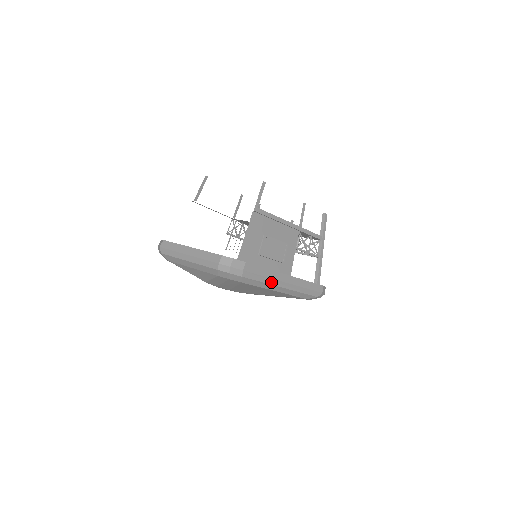
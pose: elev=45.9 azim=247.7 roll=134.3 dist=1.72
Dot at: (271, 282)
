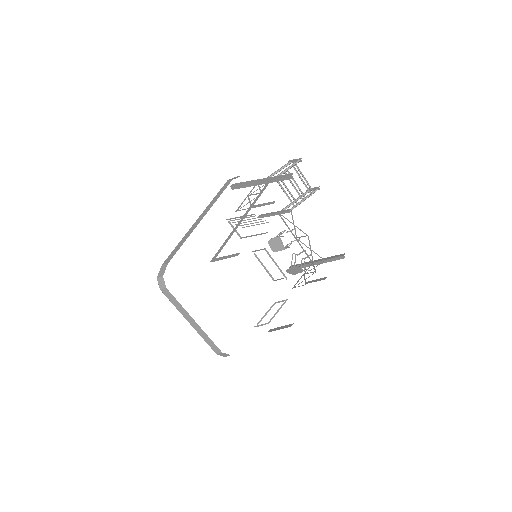
Dot at: occluded
